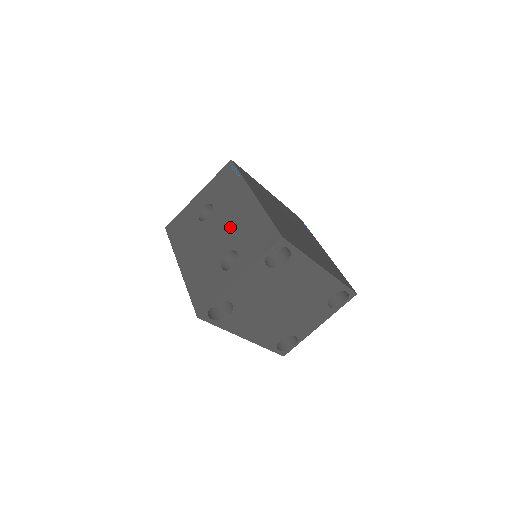
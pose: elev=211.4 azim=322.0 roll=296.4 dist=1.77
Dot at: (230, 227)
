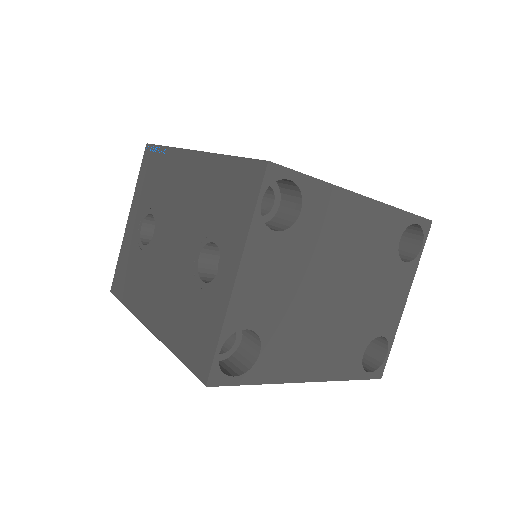
Dot at: (186, 218)
